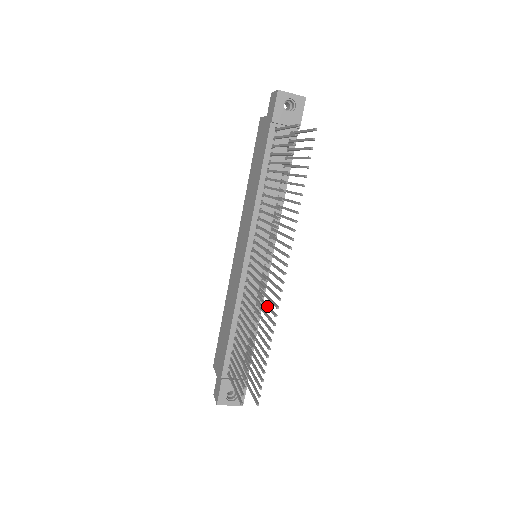
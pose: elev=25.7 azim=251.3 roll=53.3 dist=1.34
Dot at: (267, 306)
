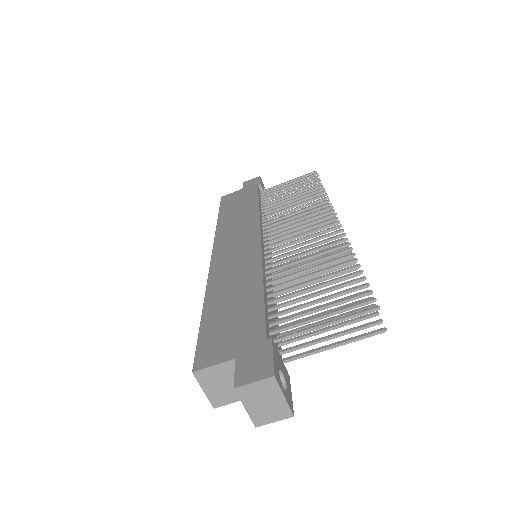
Dot at: occluded
